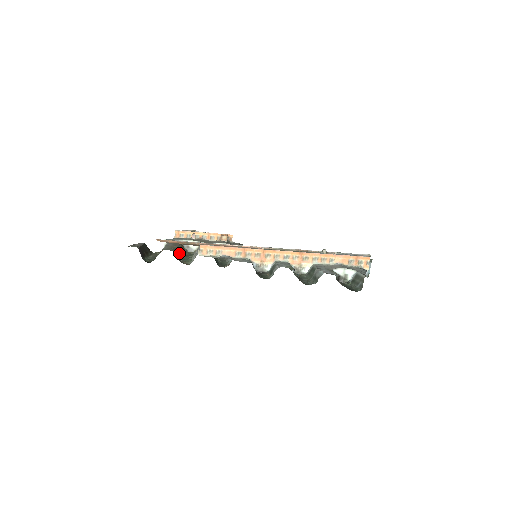
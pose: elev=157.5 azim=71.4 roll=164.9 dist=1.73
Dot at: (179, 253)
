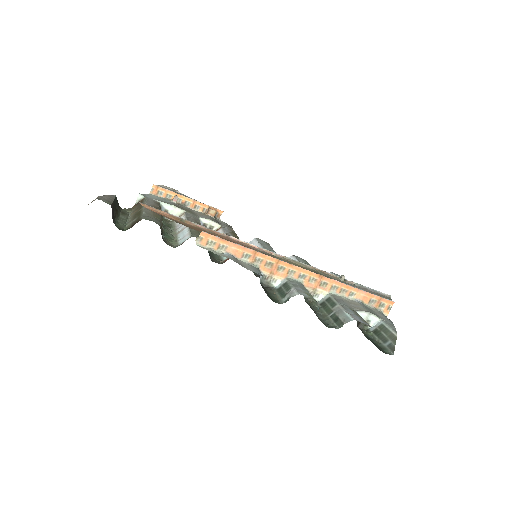
Dot at: occluded
